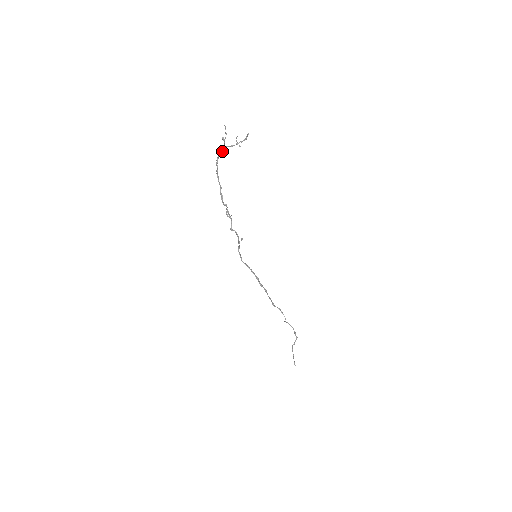
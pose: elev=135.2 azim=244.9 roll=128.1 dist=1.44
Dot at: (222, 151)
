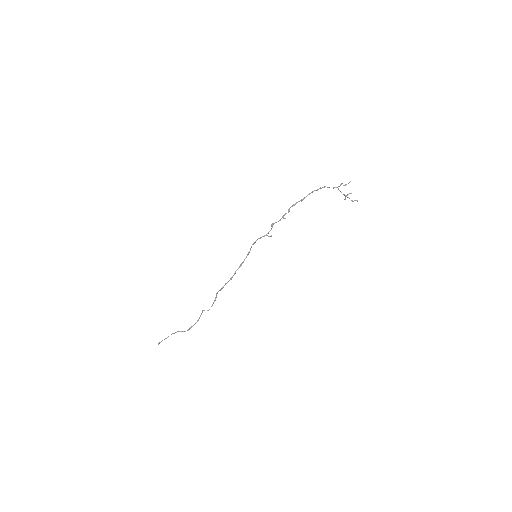
Dot at: occluded
